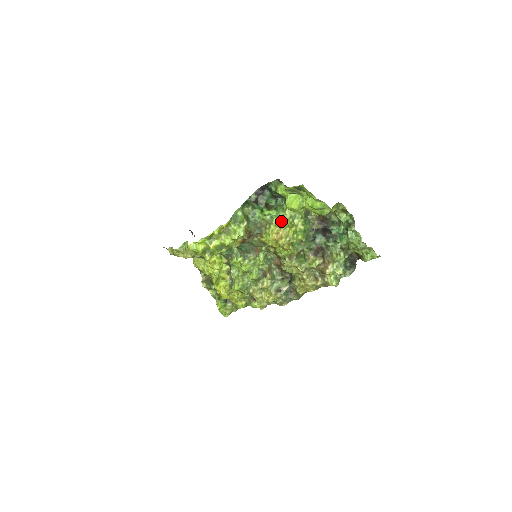
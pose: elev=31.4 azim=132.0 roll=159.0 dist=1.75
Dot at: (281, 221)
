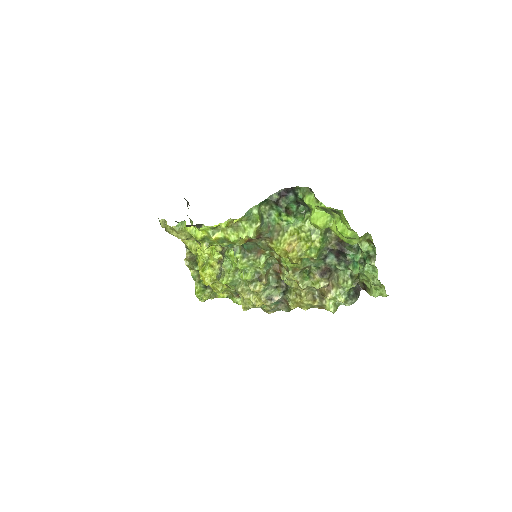
Dot at: (298, 232)
